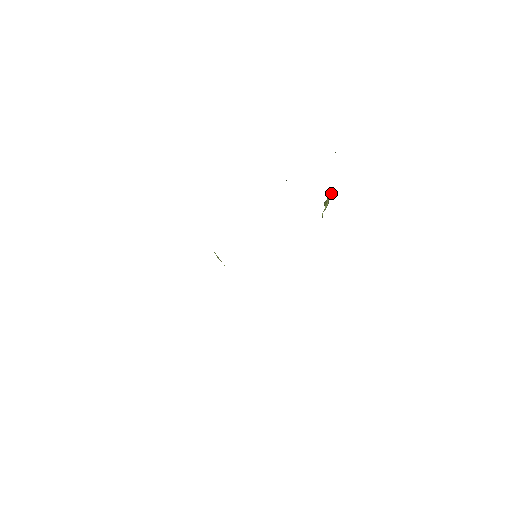
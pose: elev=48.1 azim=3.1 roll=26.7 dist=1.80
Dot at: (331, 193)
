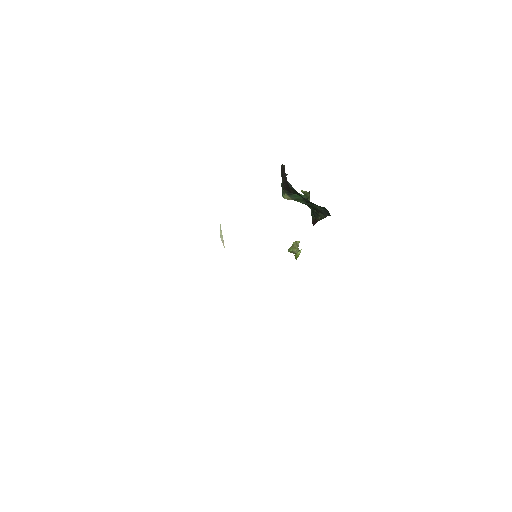
Dot at: (298, 241)
